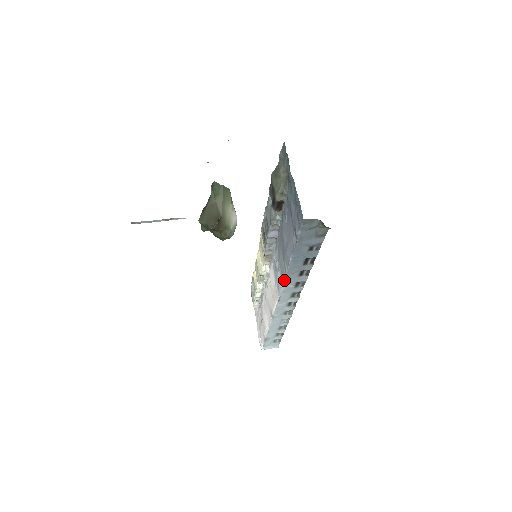
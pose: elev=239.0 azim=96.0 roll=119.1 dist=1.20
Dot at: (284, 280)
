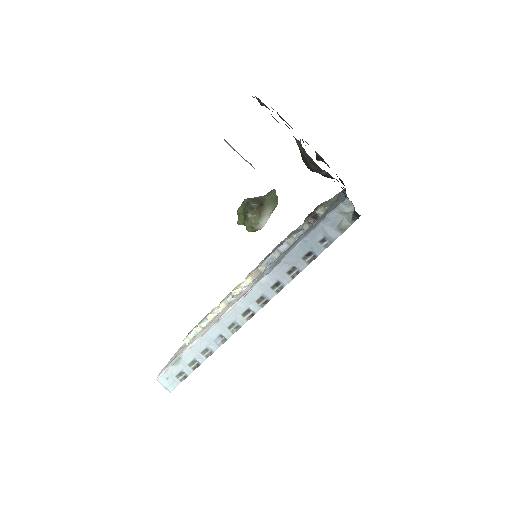
Dot at: (274, 267)
